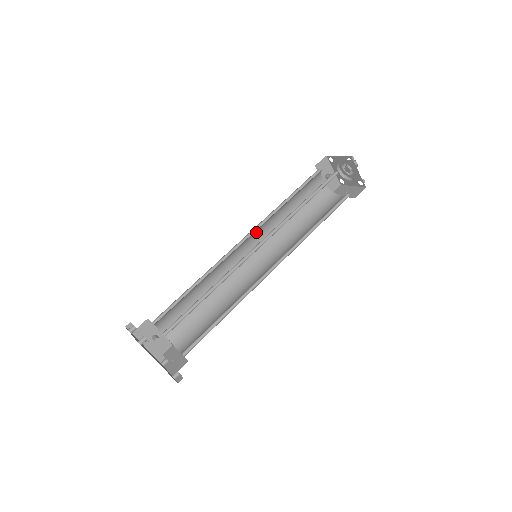
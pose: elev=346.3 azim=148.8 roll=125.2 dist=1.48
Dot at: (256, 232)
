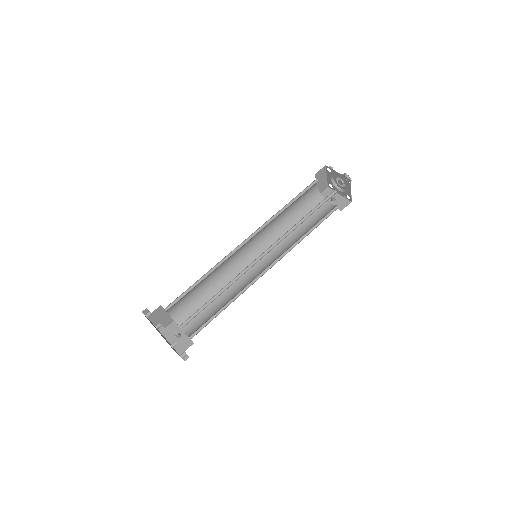
Dot at: (264, 247)
